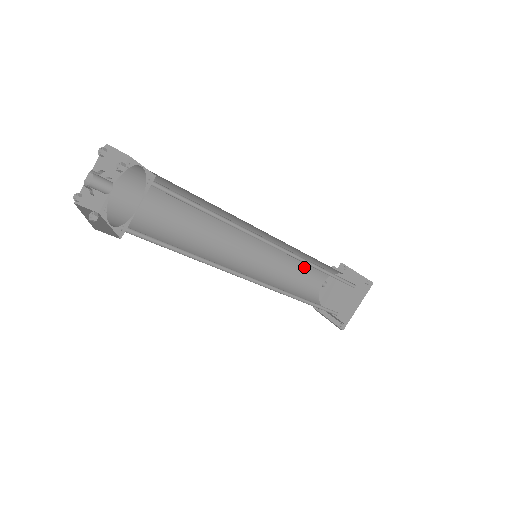
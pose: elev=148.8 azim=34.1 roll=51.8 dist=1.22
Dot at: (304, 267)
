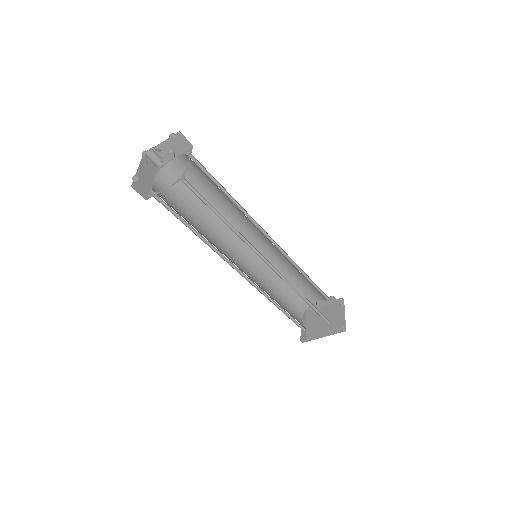
Dot at: (305, 282)
